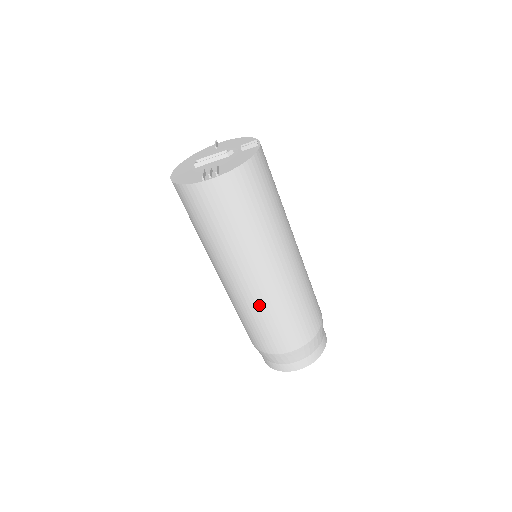
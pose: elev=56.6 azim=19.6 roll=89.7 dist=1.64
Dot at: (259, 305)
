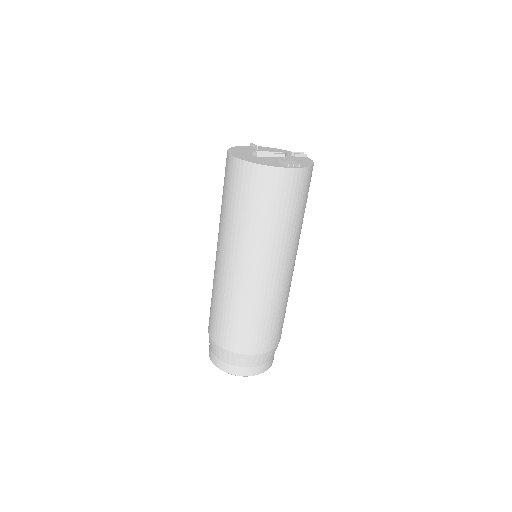
Dot at: (266, 299)
